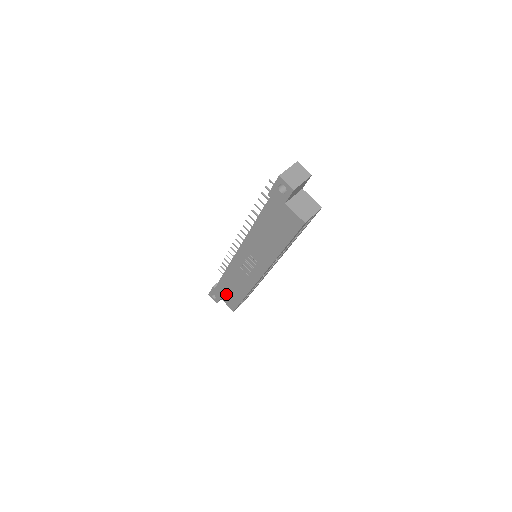
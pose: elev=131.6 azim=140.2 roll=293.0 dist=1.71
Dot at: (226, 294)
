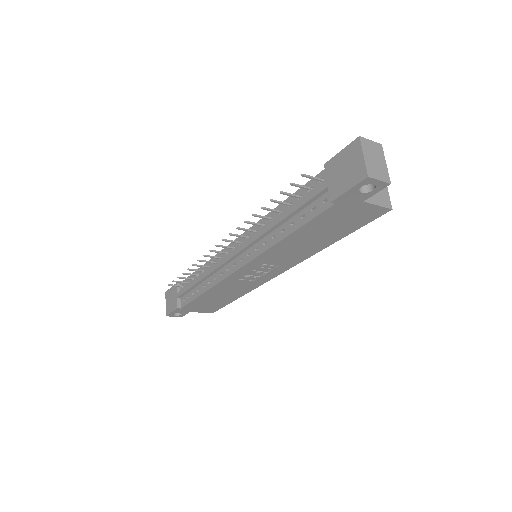
Dot at: (203, 306)
